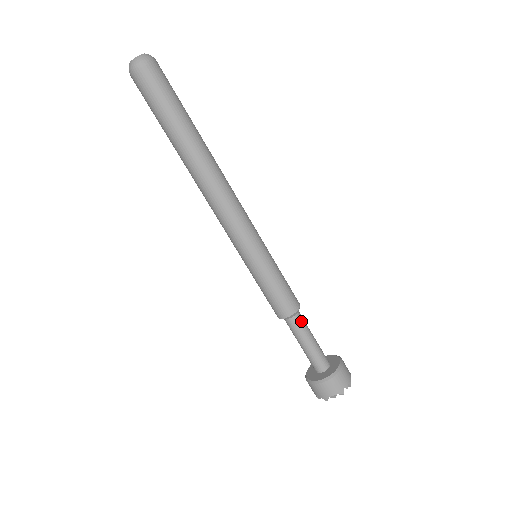
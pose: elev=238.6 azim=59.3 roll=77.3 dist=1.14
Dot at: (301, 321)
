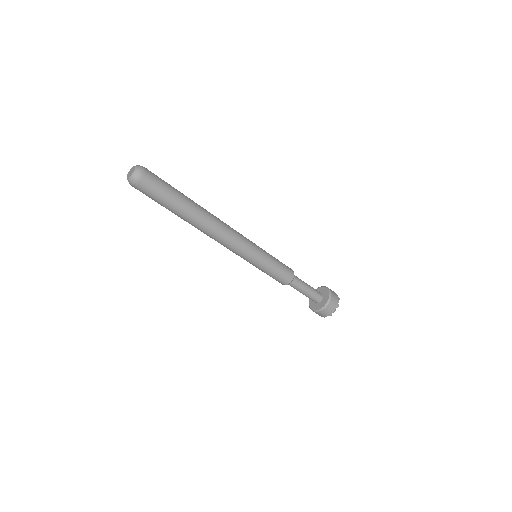
Dot at: (298, 279)
